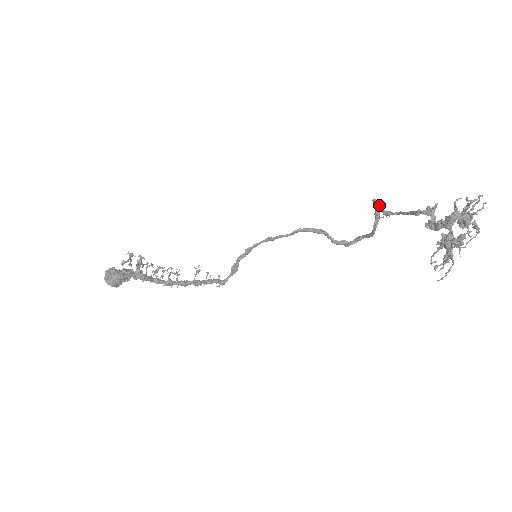
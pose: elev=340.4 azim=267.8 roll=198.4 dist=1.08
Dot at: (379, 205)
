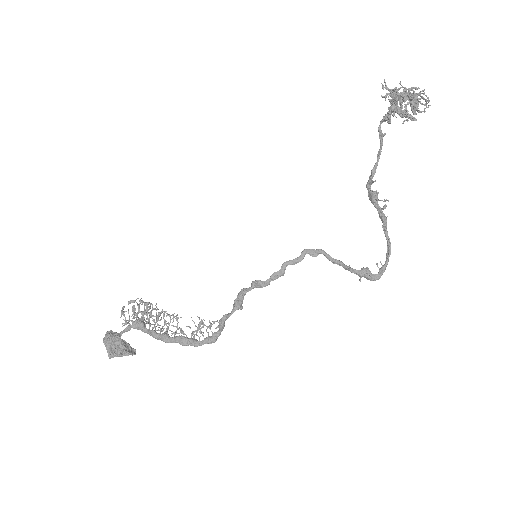
Dot at: (369, 185)
